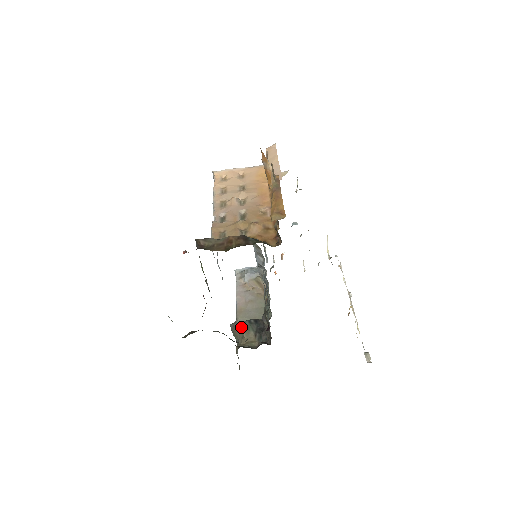
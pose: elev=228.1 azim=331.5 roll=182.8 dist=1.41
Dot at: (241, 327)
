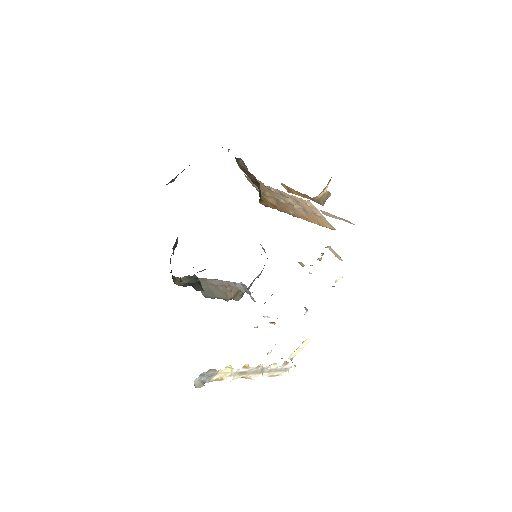
Dot at: occluded
